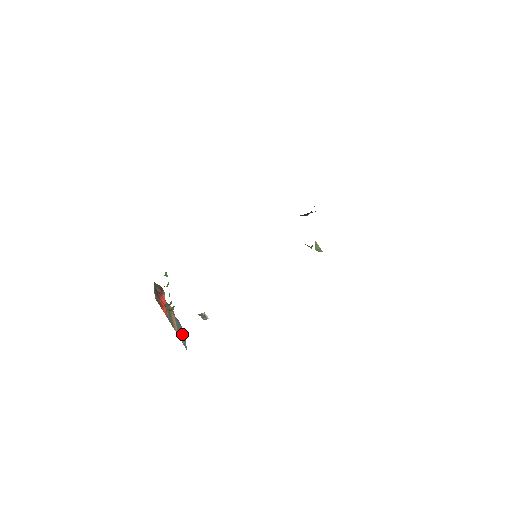
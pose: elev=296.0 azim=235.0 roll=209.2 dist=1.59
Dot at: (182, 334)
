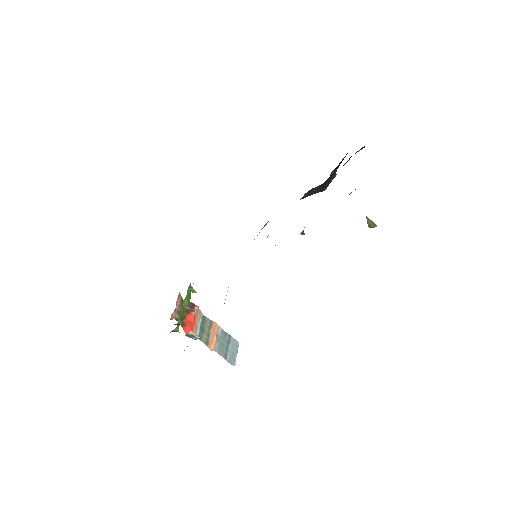
Dot at: (231, 349)
